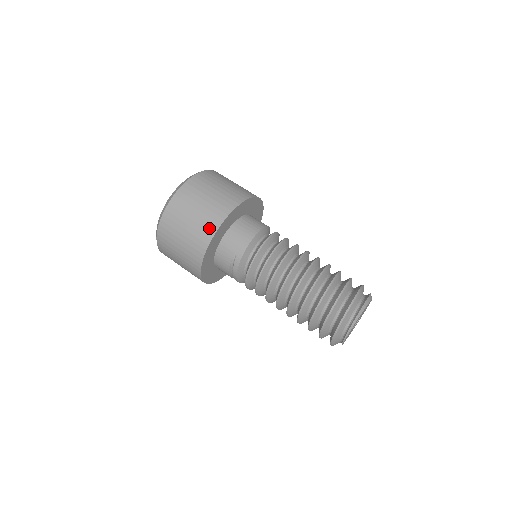
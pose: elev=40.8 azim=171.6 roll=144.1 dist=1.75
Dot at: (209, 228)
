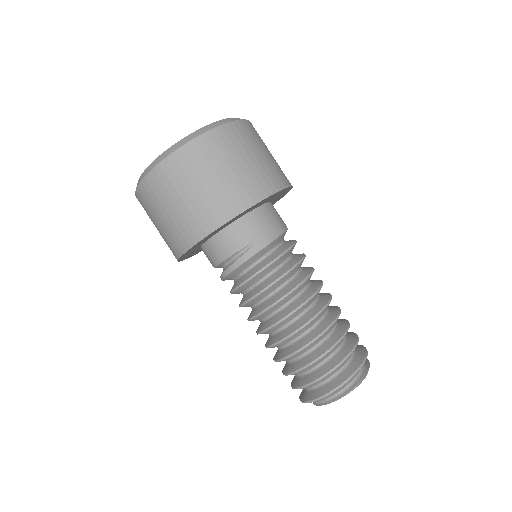
Dot at: (252, 192)
